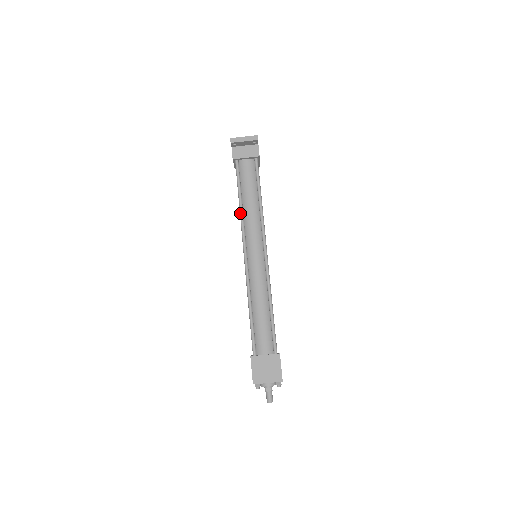
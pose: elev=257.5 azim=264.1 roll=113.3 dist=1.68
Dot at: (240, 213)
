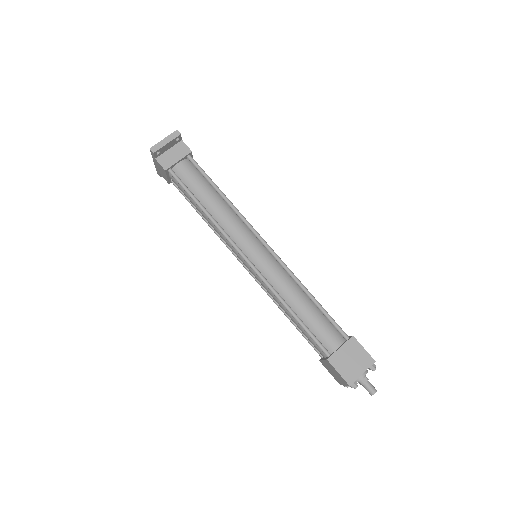
Dot at: (212, 221)
